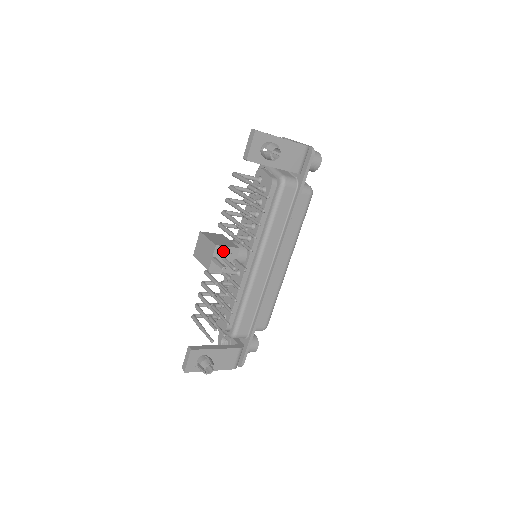
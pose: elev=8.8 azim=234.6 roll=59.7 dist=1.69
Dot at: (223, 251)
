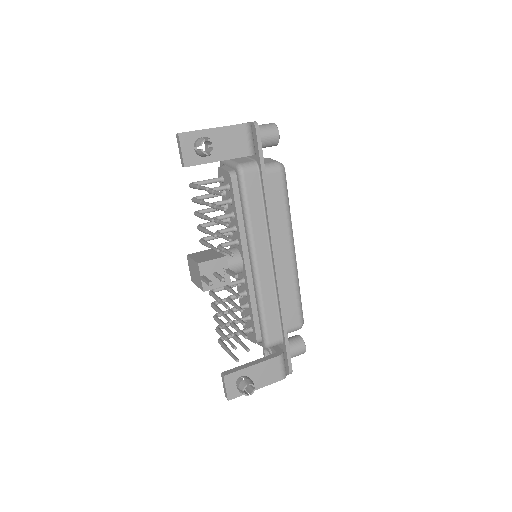
Dot at: (209, 266)
